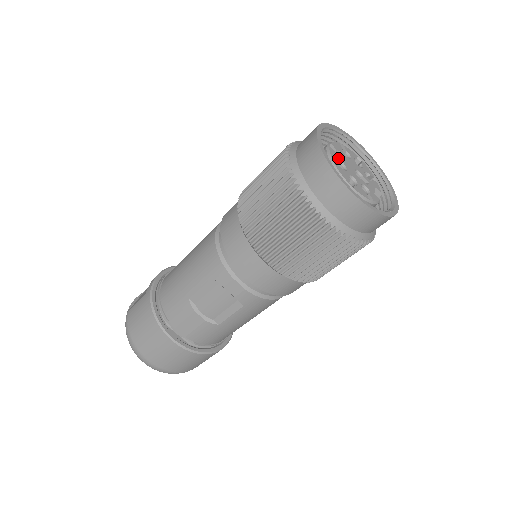
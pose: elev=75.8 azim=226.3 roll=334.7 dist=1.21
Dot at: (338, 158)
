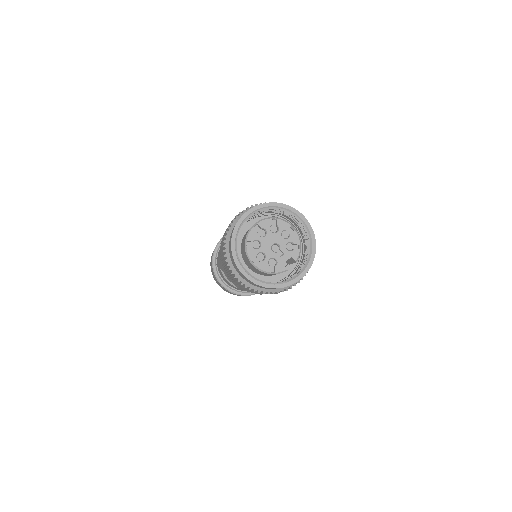
Dot at: (256, 237)
